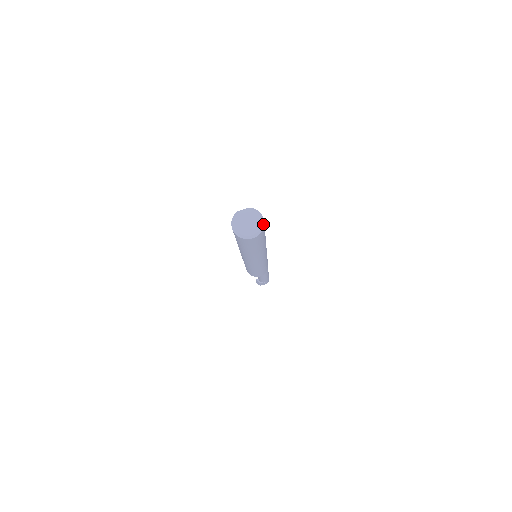
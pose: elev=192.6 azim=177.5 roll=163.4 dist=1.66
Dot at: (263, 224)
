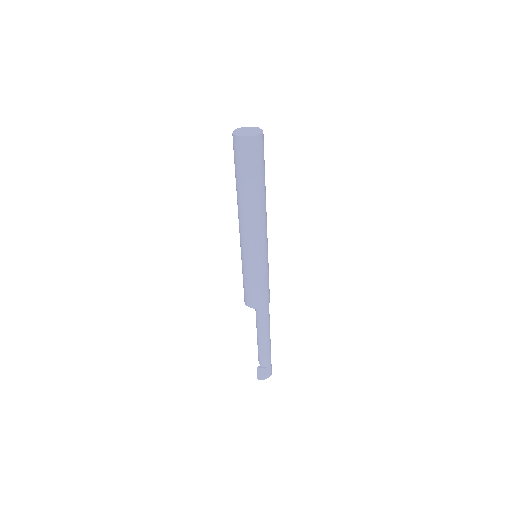
Dot at: (262, 130)
